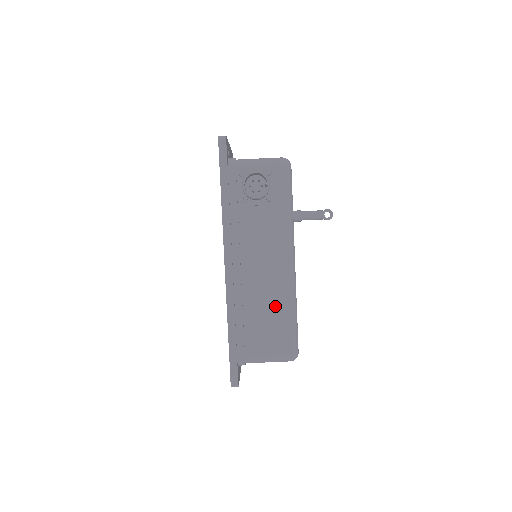
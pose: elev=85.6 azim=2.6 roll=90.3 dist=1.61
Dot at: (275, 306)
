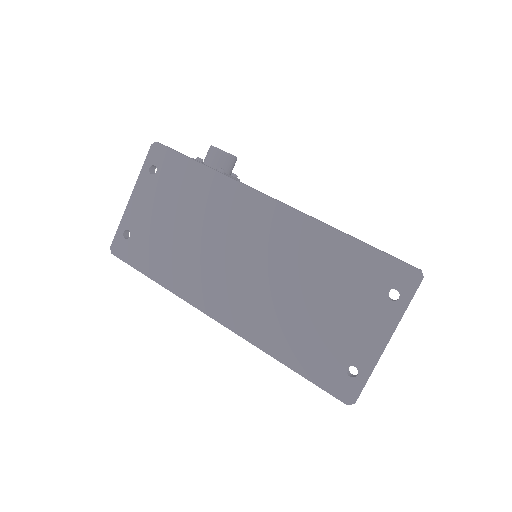
Dot at: occluded
